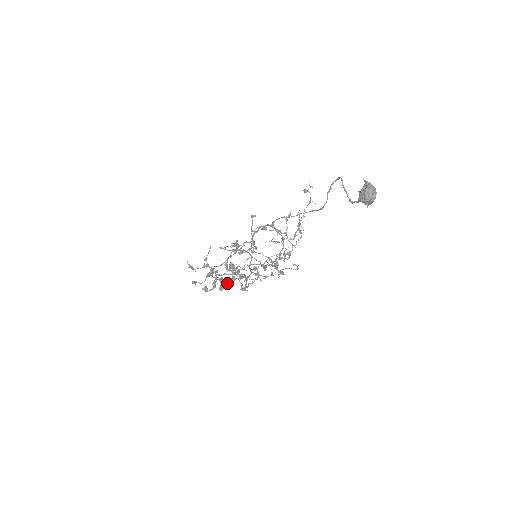
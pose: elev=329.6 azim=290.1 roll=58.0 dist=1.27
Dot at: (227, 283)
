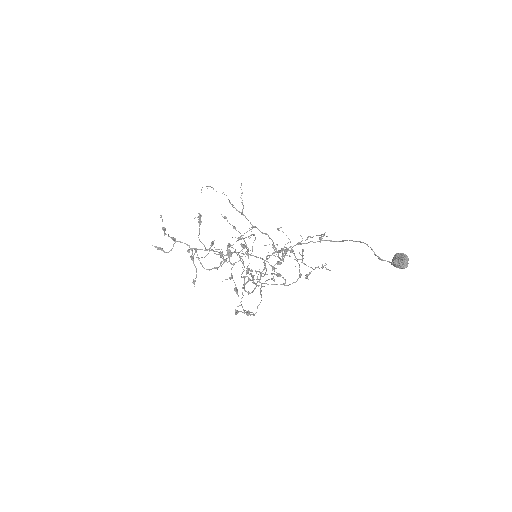
Dot at: (232, 277)
